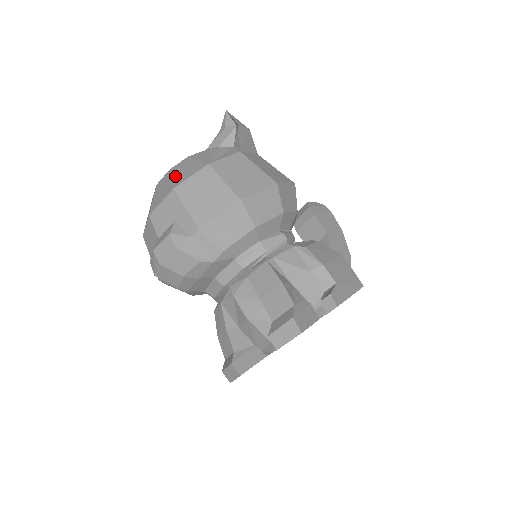
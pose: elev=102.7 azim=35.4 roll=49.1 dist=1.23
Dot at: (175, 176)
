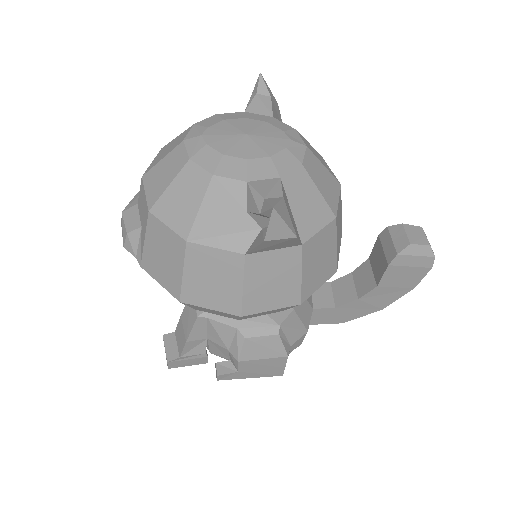
Dot at: (171, 190)
